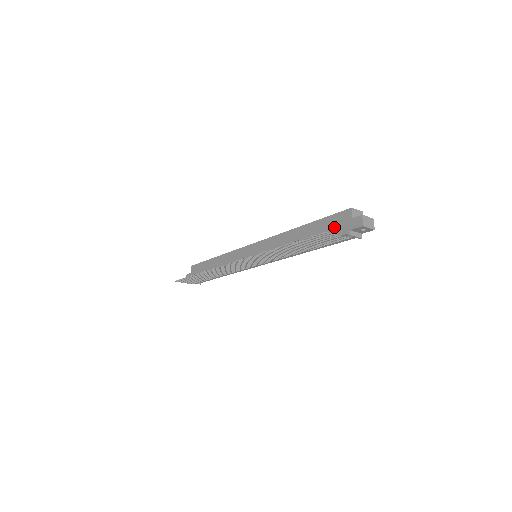
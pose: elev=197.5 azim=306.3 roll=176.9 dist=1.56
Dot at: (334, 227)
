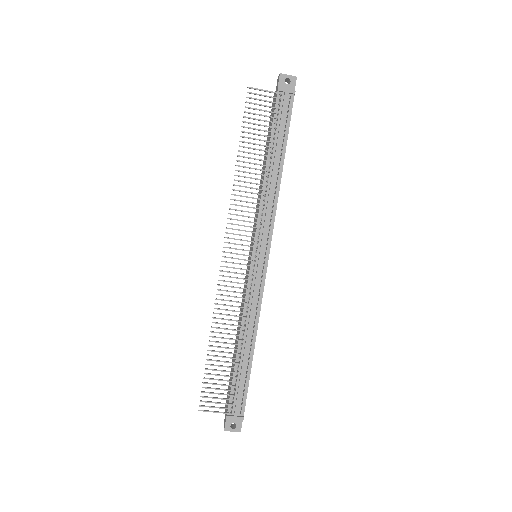
Dot at: (272, 113)
